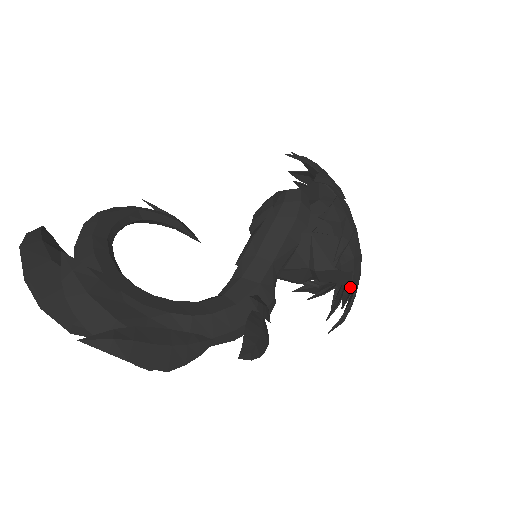
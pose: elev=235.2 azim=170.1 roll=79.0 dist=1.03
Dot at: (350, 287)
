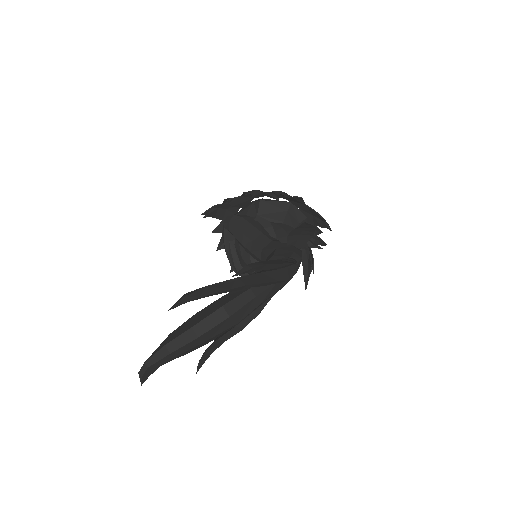
Dot at: (300, 198)
